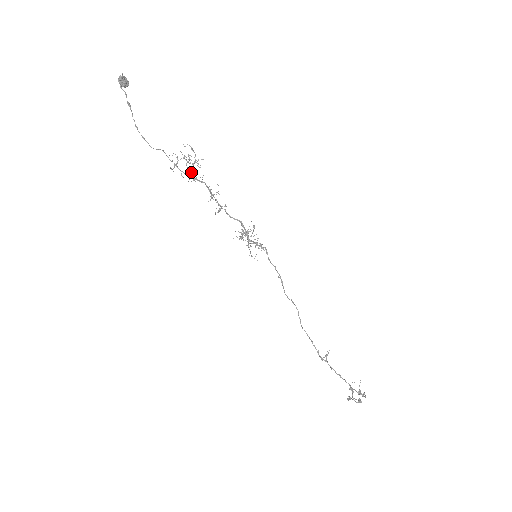
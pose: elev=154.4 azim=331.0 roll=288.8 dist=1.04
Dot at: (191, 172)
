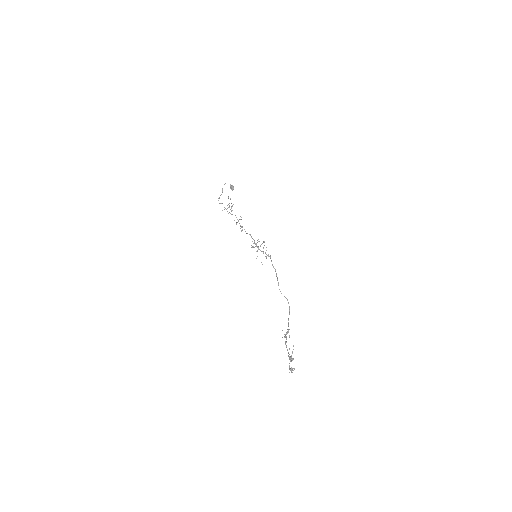
Dot at: (231, 211)
